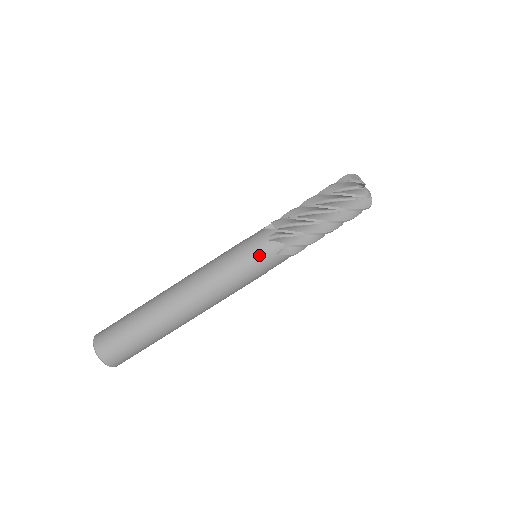
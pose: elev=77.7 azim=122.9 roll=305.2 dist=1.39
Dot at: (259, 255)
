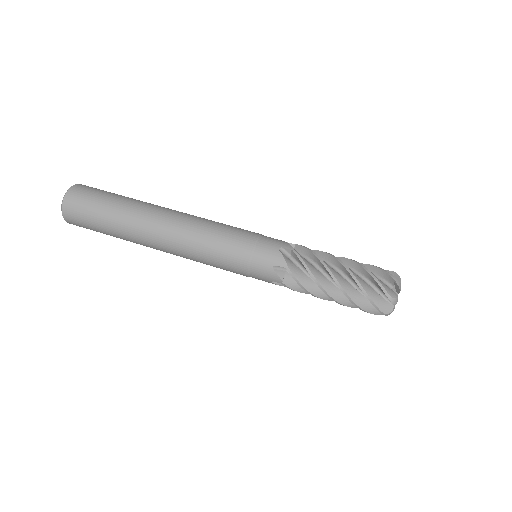
Dot at: (265, 238)
